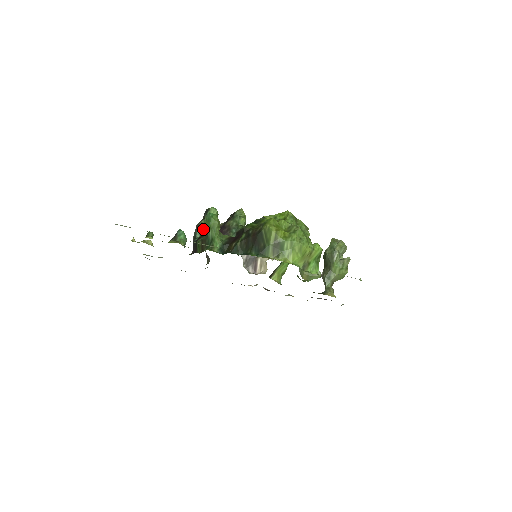
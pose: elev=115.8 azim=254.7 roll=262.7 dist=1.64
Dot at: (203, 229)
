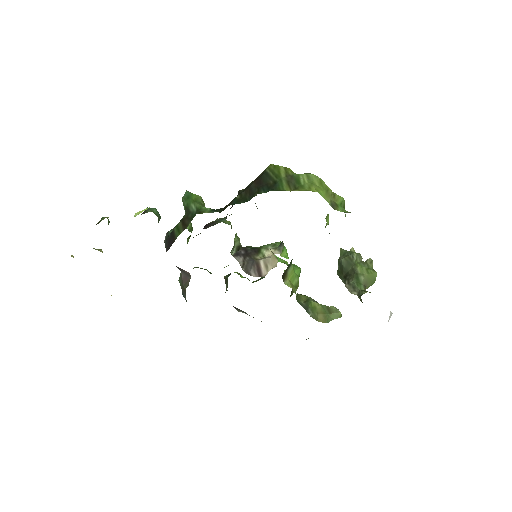
Dot at: occluded
